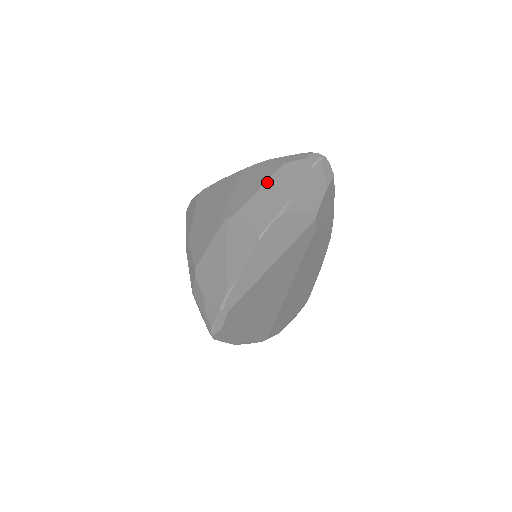
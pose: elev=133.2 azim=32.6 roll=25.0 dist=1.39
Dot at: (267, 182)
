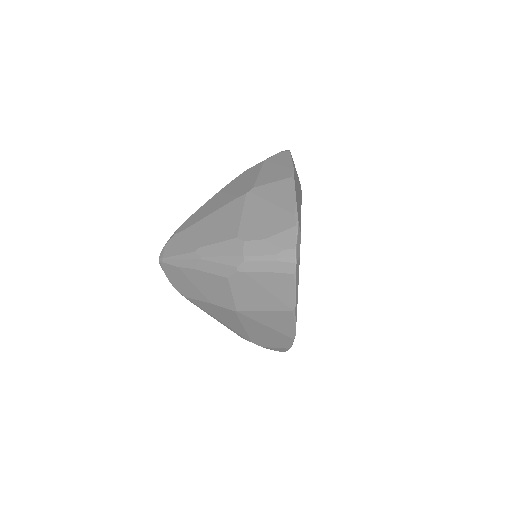
Dot at: (262, 168)
